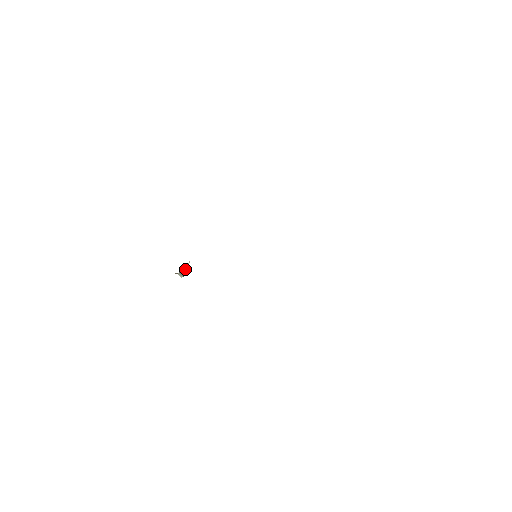
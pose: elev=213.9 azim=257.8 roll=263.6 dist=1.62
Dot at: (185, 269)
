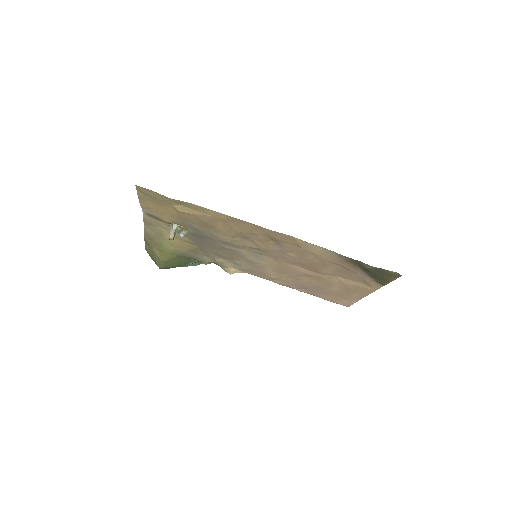
Dot at: (185, 228)
